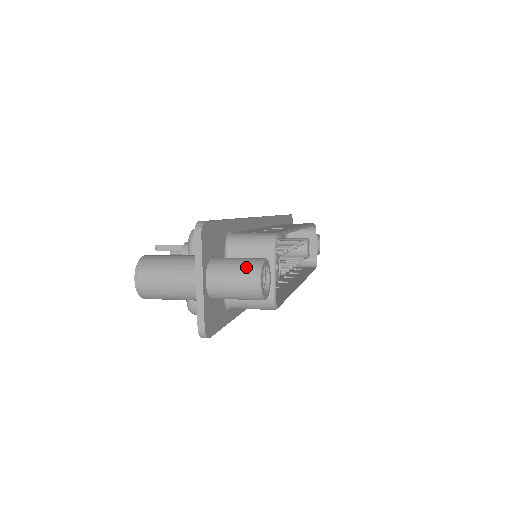
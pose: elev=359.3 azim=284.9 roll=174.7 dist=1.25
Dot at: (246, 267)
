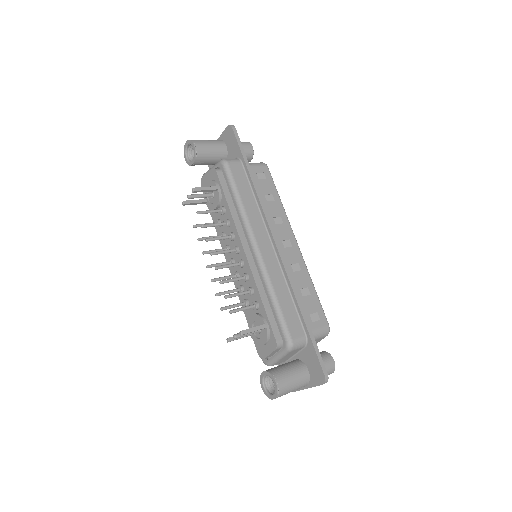
Dot at: (329, 372)
